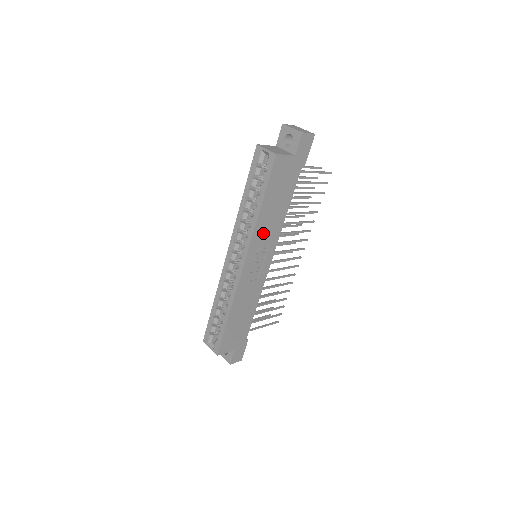
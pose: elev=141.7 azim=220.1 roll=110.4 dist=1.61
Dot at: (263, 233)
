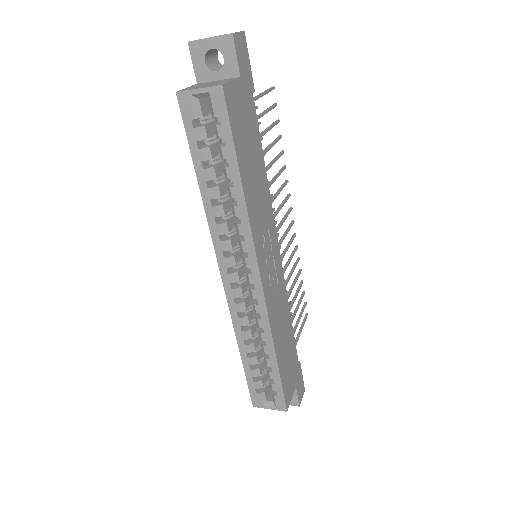
Dot at: (258, 218)
